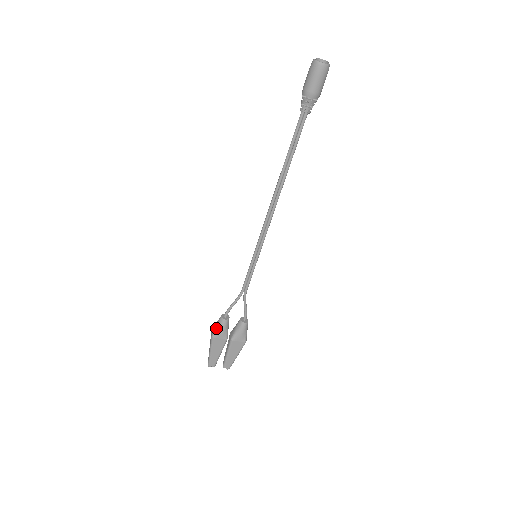
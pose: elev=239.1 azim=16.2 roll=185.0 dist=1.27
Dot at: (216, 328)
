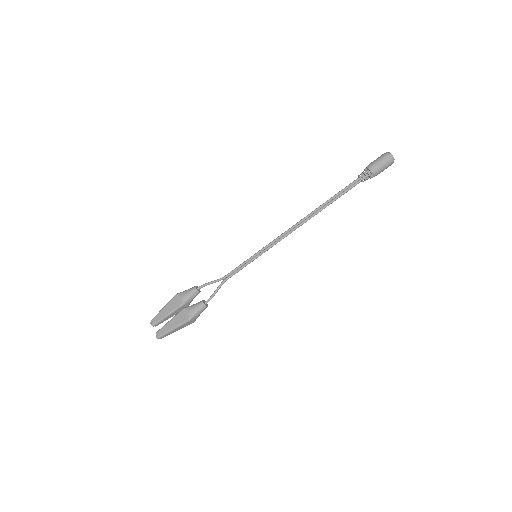
Dot at: (185, 290)
